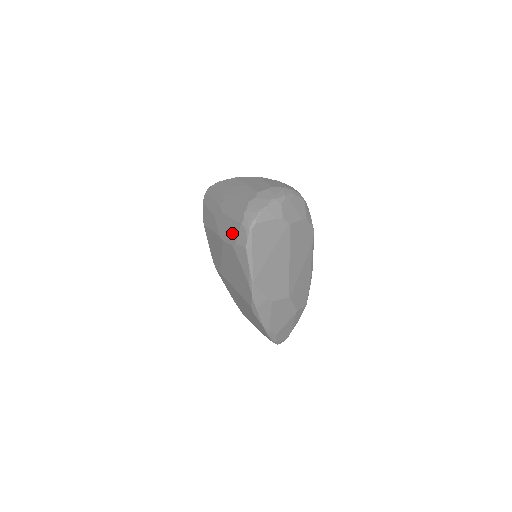
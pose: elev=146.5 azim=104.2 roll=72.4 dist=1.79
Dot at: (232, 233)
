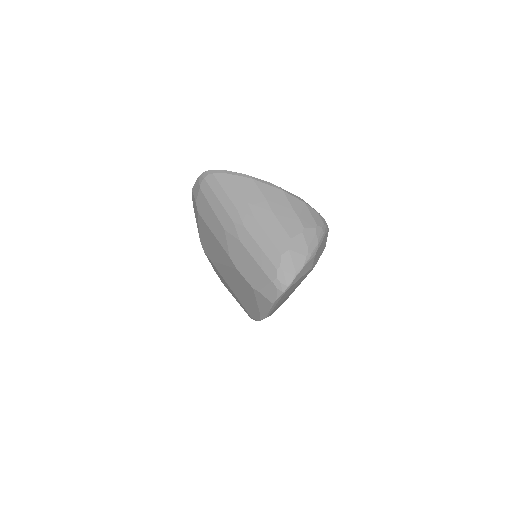
Dot at: (255, 277)
